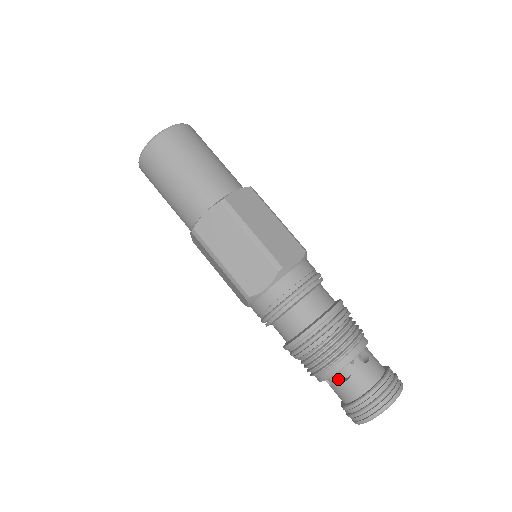
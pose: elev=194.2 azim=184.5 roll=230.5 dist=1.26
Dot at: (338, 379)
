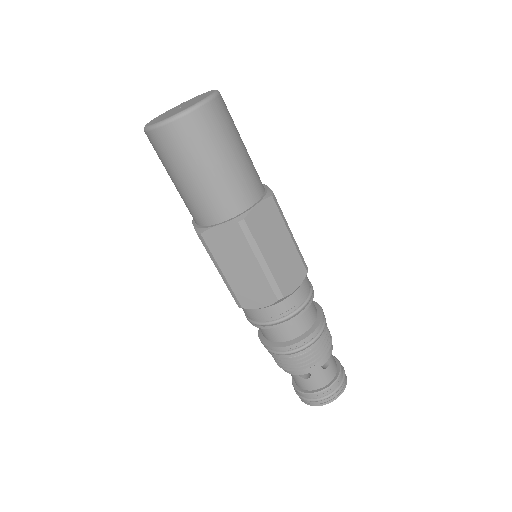
Dot at: (321, 368)
